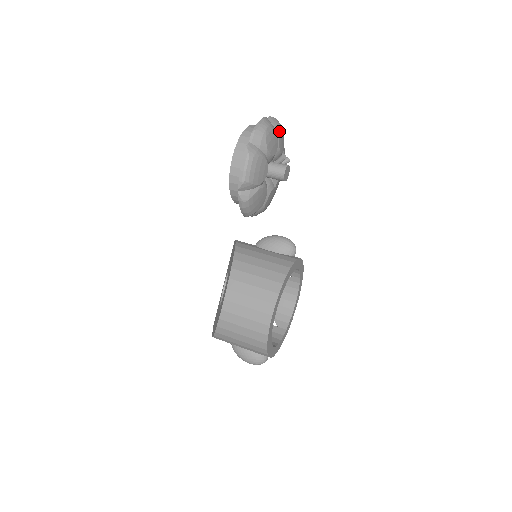
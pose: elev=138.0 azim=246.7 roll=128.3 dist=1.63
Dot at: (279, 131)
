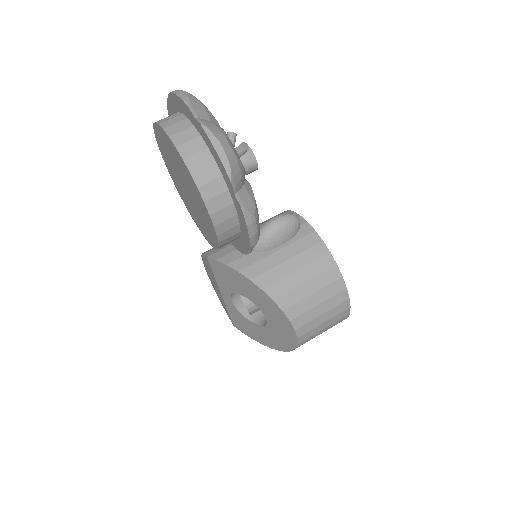
Dot at: (212, 115)
